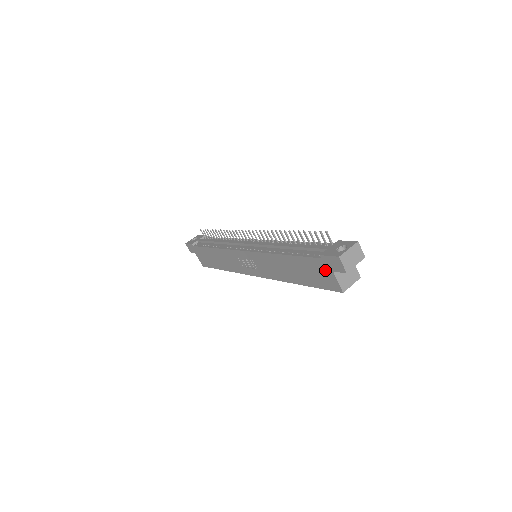
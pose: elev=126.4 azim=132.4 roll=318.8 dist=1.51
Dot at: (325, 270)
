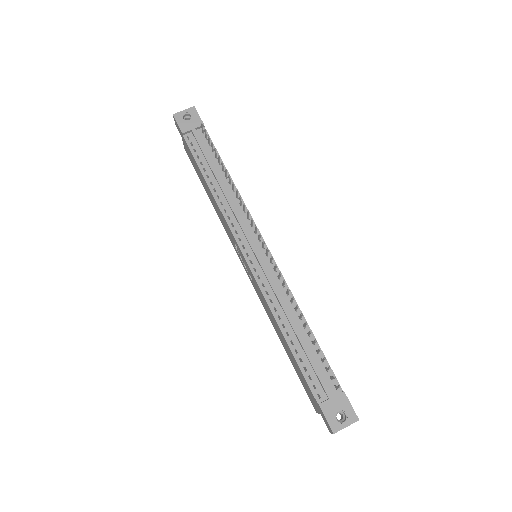
Dot at: (315, 402)
